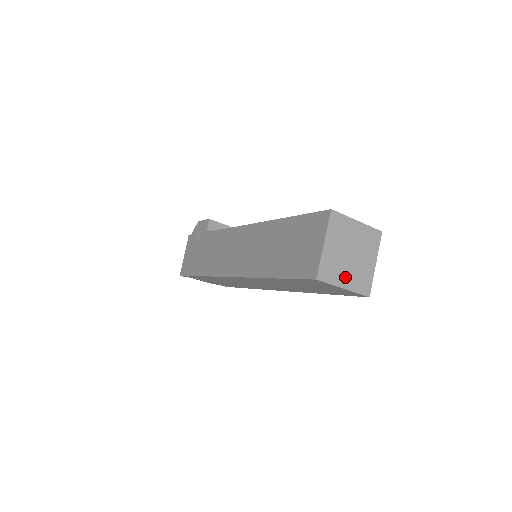
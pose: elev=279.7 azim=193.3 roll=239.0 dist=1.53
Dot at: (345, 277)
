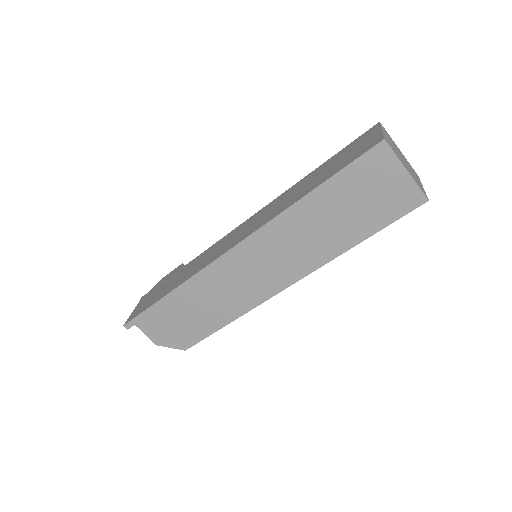
Dot at: (405, 165)
